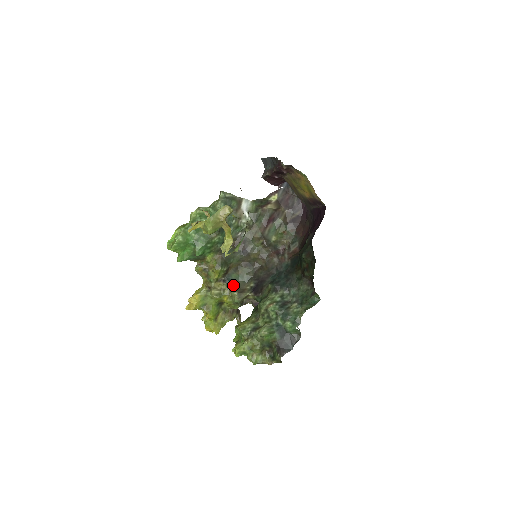
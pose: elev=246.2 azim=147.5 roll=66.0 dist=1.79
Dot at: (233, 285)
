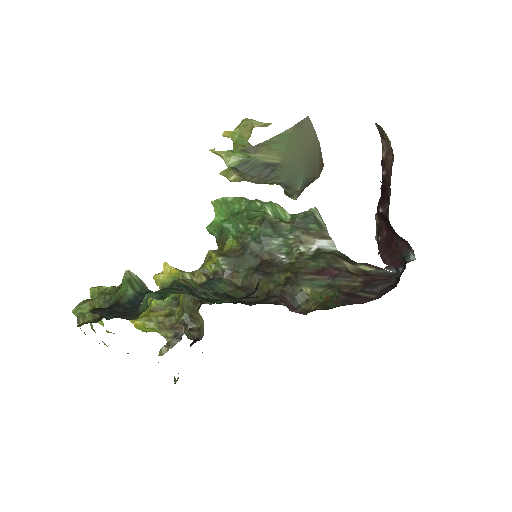
Dot at: (208, 288)
